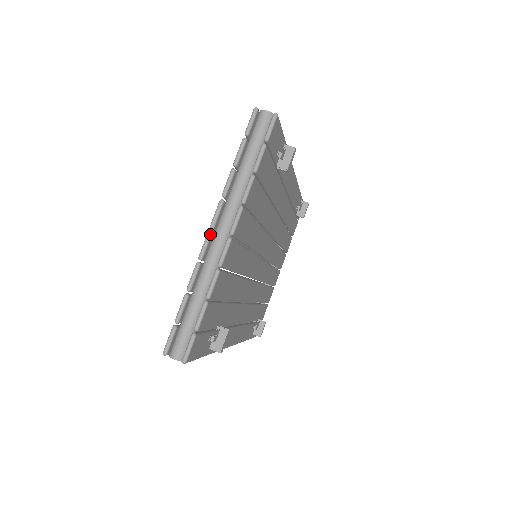
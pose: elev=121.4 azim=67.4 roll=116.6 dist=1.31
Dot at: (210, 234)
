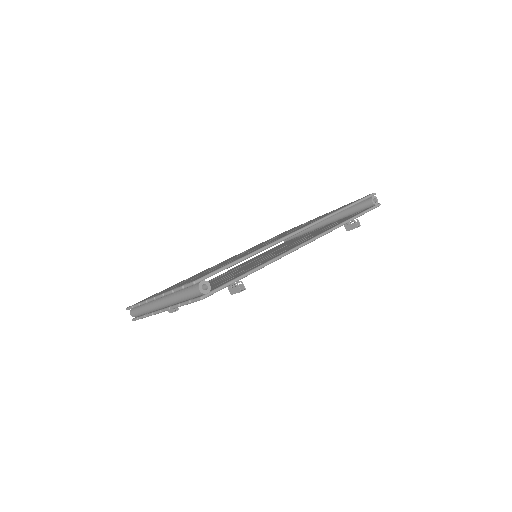
Dot at: (154, 299)
